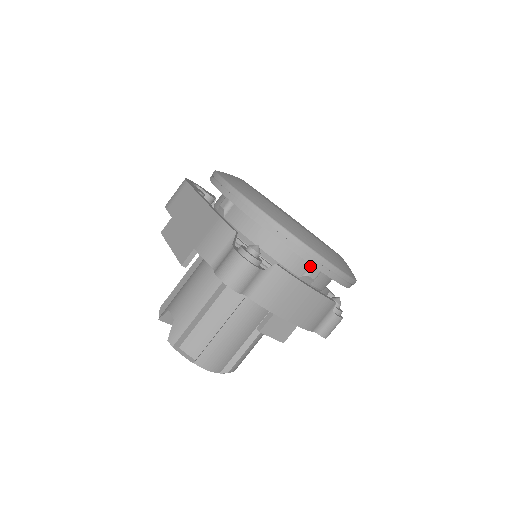
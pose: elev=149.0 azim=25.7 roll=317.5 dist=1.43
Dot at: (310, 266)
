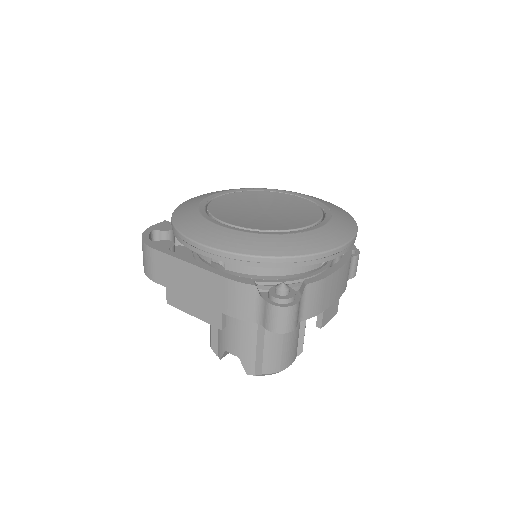
Dot at: occluded
